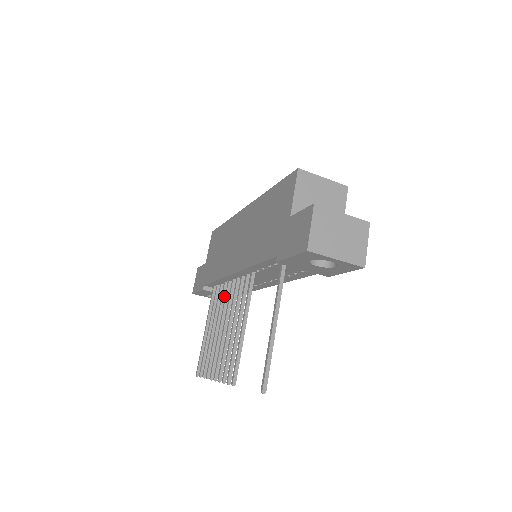
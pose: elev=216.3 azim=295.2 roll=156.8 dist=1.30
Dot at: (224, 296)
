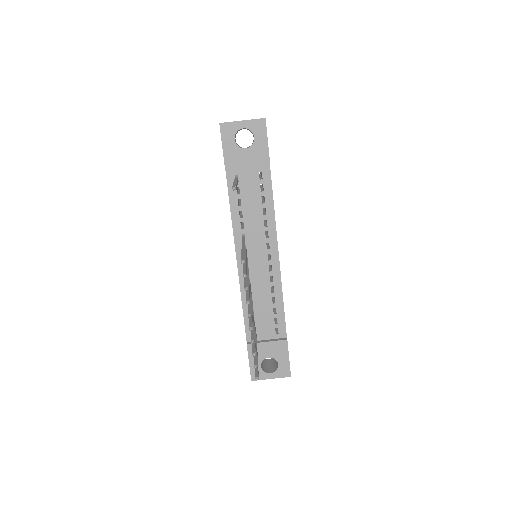
Dot at: (252, 306)
